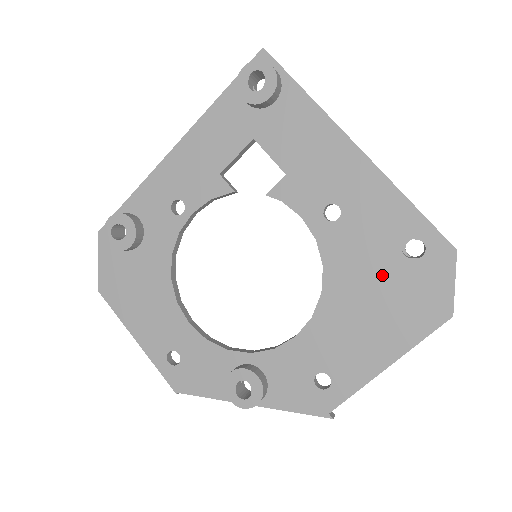
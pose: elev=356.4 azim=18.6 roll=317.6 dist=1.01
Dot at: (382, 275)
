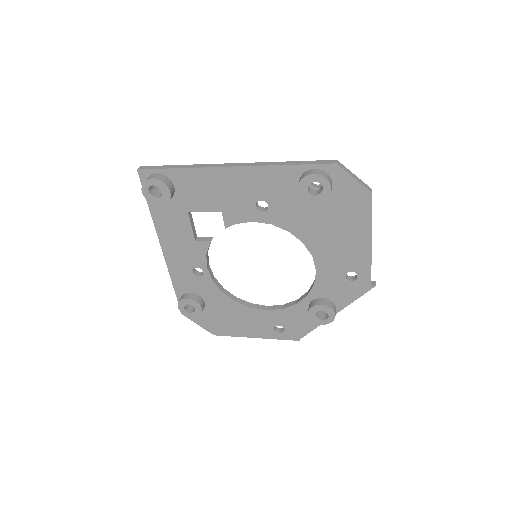
Dot at: (318, 209)
